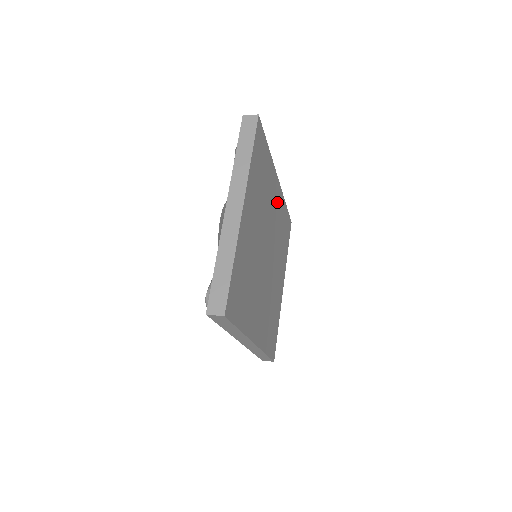
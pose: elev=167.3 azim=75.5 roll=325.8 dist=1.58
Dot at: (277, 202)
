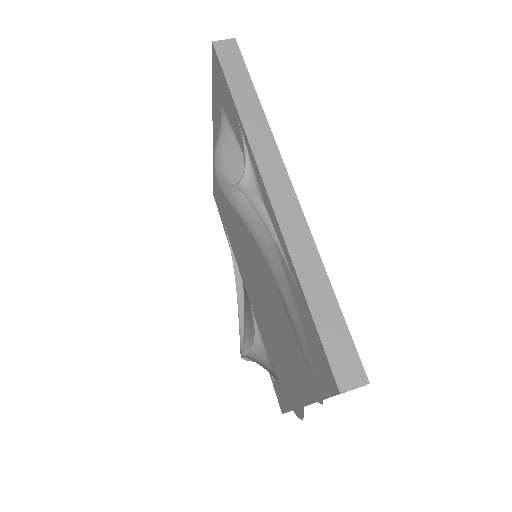
Dot at: occluded
